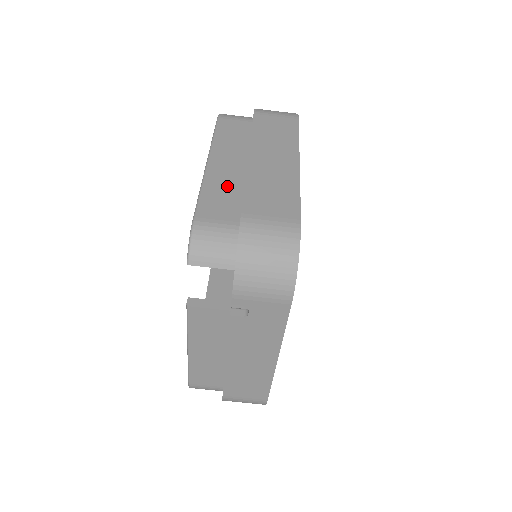
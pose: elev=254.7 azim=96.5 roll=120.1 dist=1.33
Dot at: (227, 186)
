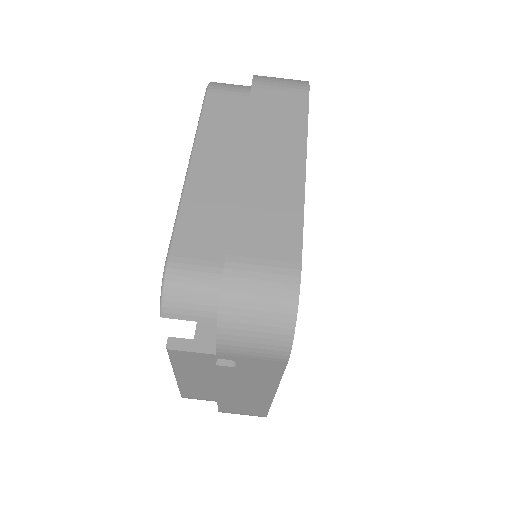
Dot at: (212, 204)
